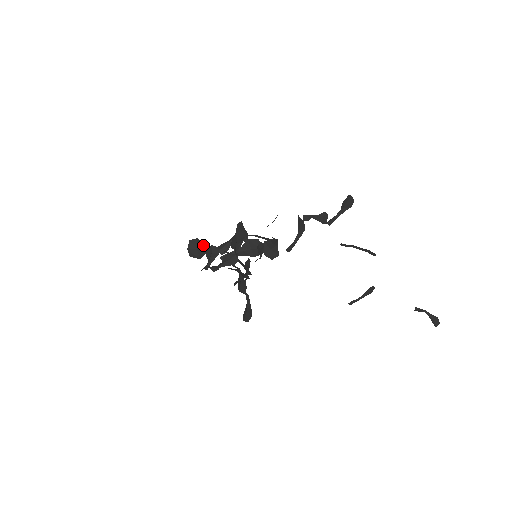
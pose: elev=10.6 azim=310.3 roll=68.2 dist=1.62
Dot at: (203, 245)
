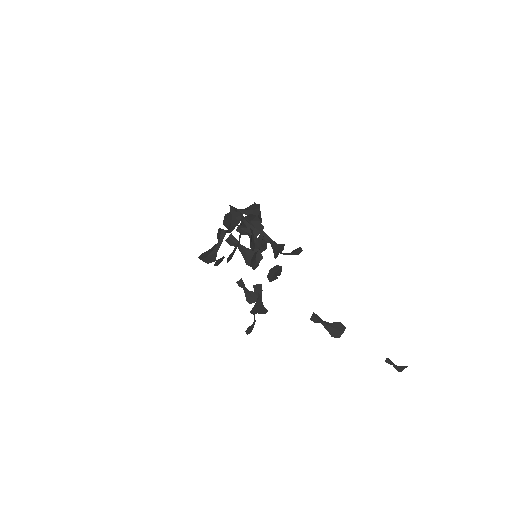
Dot at: (210, 250)
